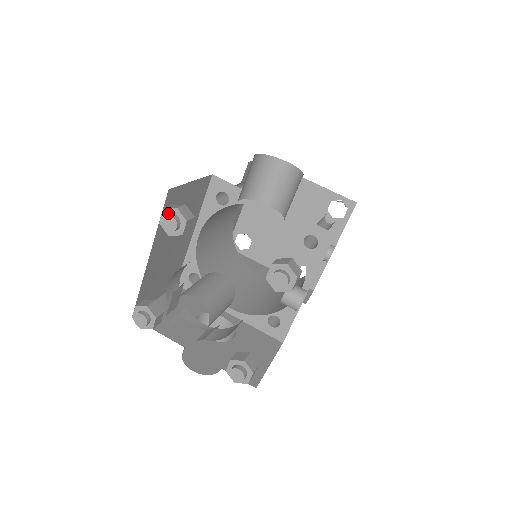
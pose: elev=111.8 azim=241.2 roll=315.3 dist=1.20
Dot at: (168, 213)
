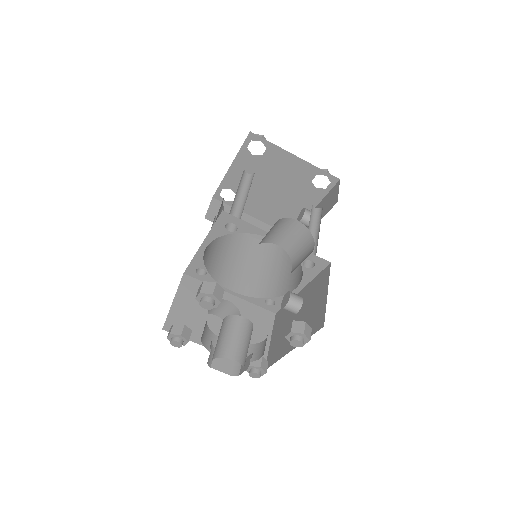
Dot at: (204, 295)
